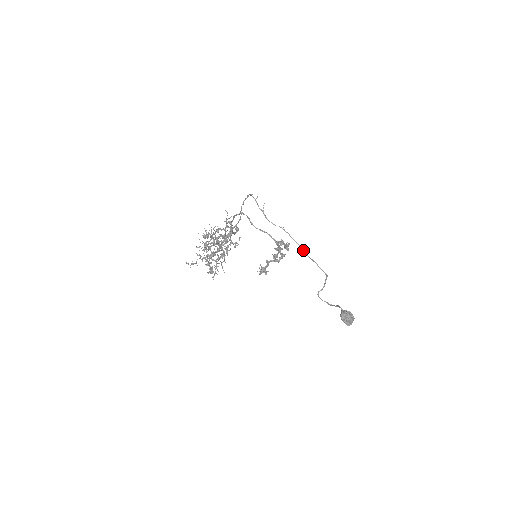
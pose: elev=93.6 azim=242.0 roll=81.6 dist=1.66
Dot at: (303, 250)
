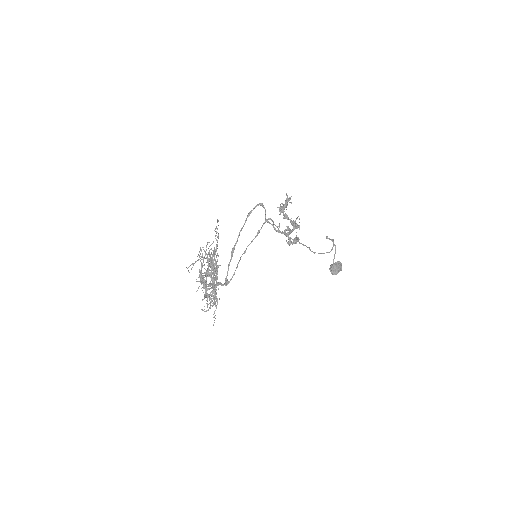
Dot at: occluded
